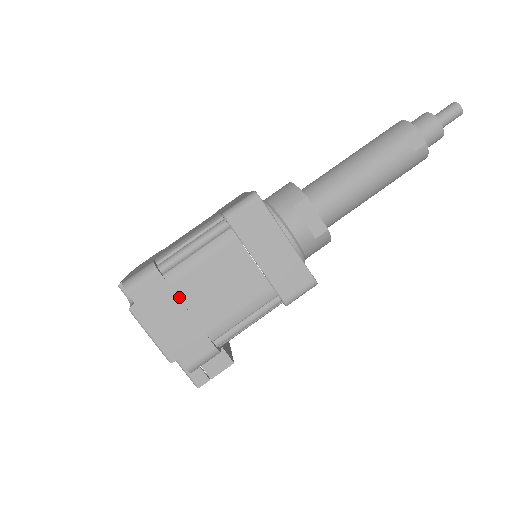
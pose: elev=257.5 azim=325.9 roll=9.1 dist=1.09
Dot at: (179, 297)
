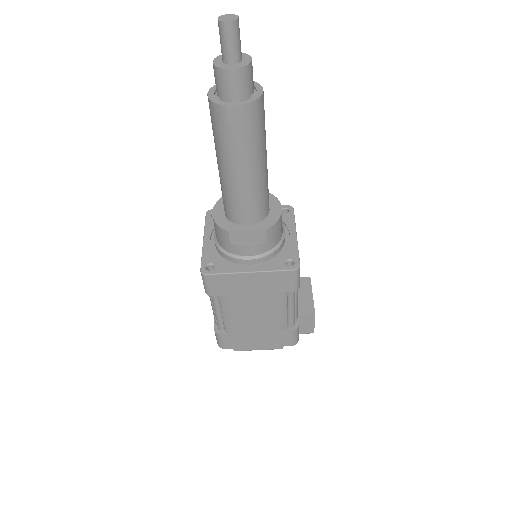
Dot at: (245, 333)
